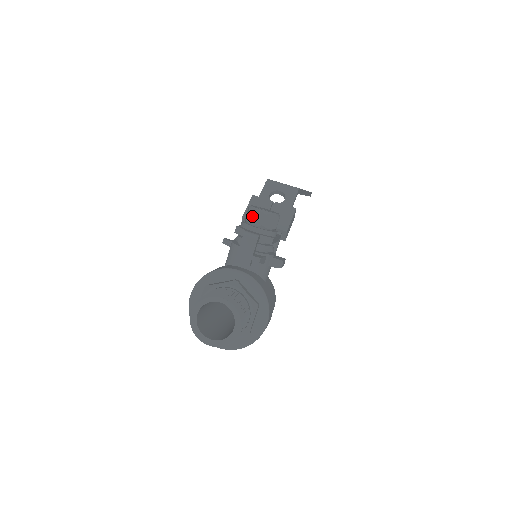
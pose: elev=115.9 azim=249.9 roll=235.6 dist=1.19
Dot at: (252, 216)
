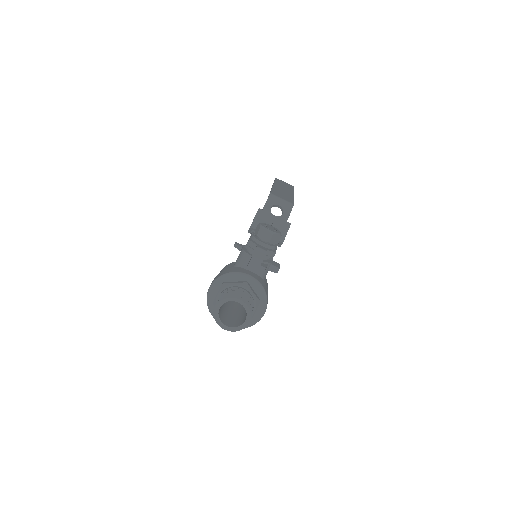
Dot at: (262, 234)
